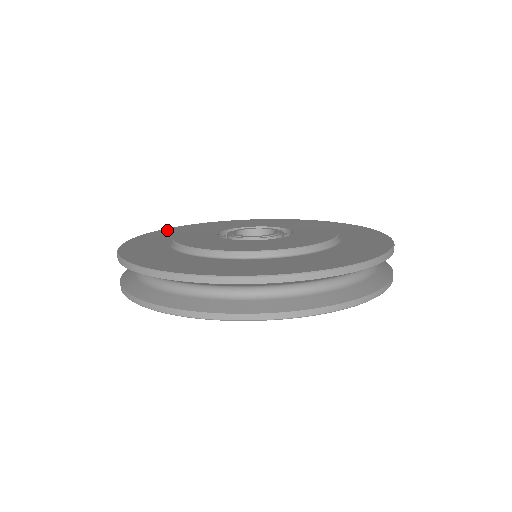
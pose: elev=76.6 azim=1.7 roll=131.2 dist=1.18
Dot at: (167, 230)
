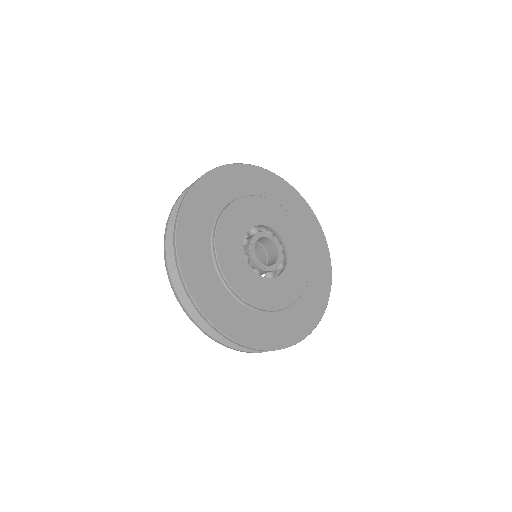
Dot at: (226, 173)
